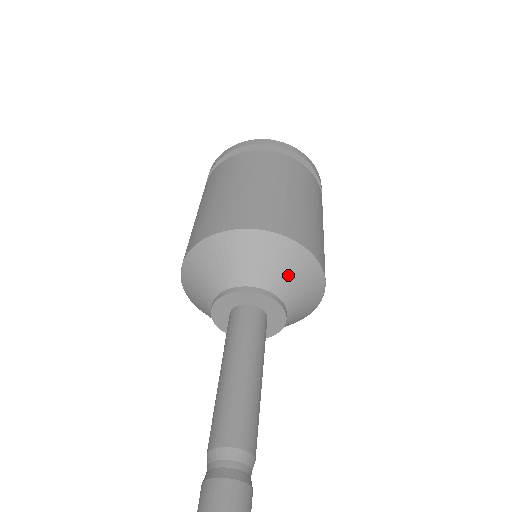
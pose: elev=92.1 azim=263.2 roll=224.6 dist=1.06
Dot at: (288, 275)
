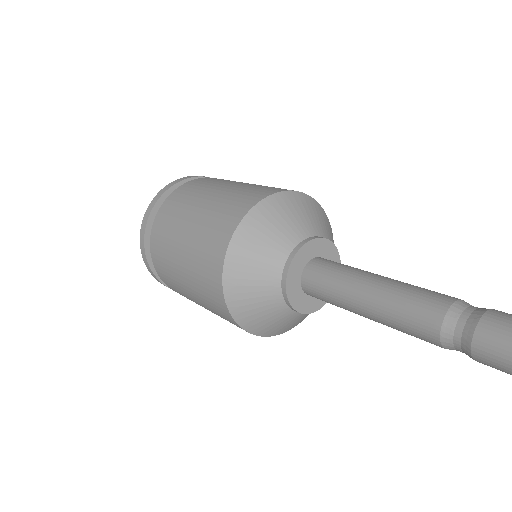
Dot at: (308, 217)
